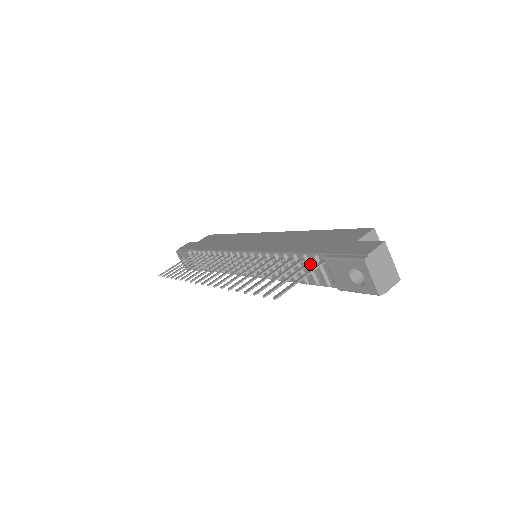
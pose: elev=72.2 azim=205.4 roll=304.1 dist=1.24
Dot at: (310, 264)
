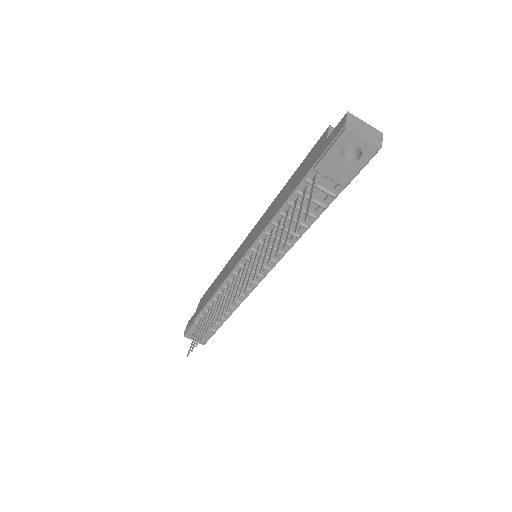
Dot at: (307, 194)
